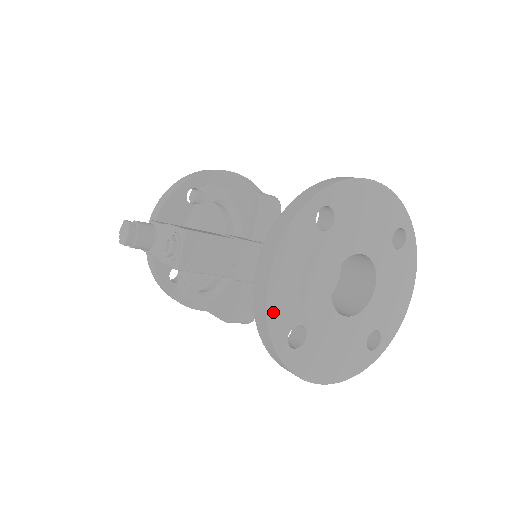
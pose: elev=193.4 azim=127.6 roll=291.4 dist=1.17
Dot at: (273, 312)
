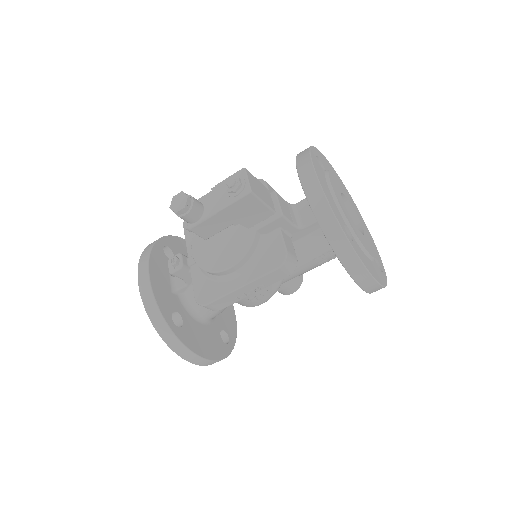
Dot at: (331, 205)
